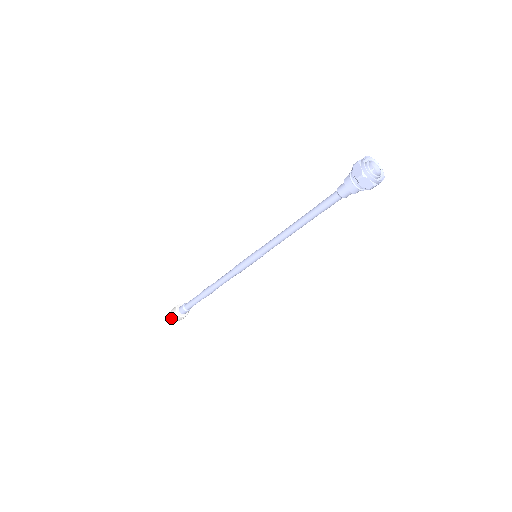
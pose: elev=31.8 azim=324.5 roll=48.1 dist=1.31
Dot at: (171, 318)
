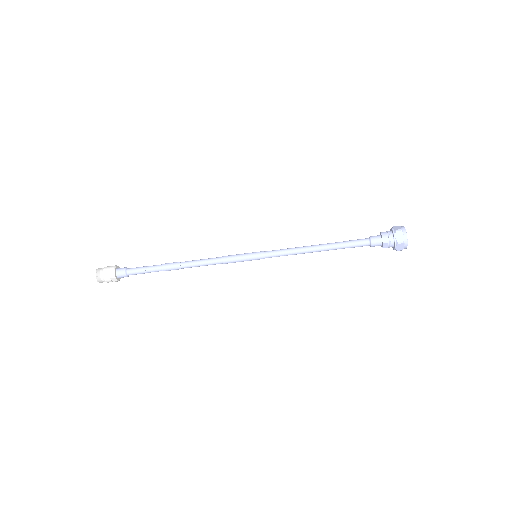
Dot at: (100, 271)
